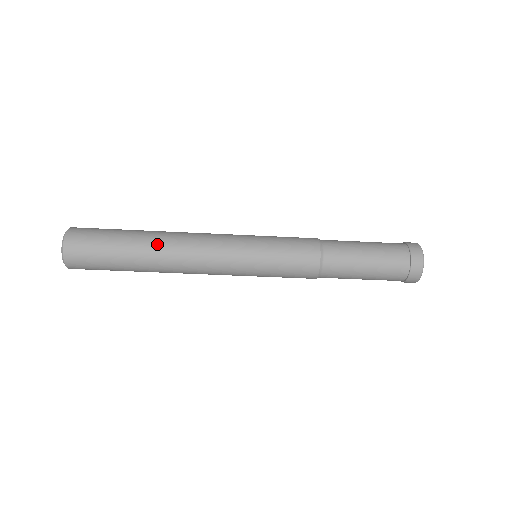
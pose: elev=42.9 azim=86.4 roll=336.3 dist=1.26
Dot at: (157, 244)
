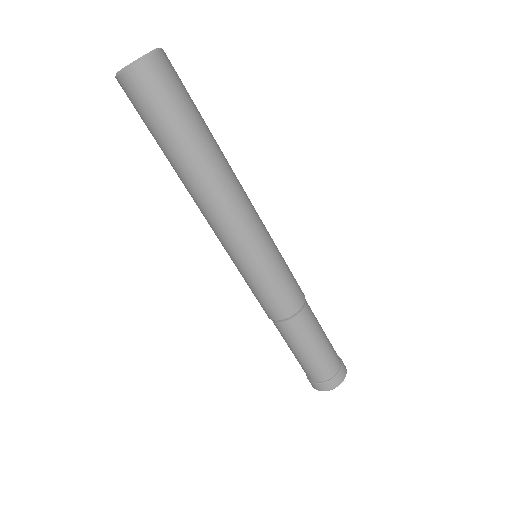
Dot at: occluded
